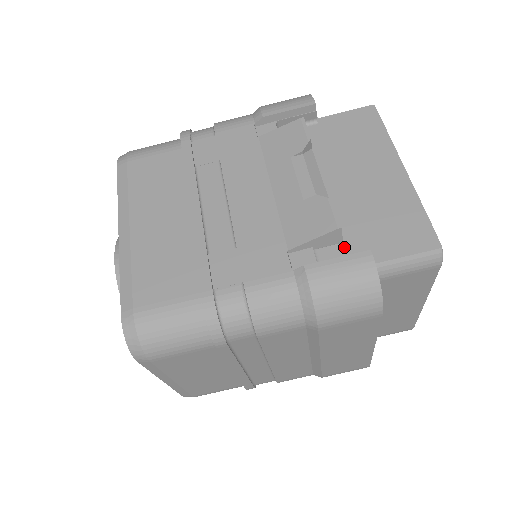
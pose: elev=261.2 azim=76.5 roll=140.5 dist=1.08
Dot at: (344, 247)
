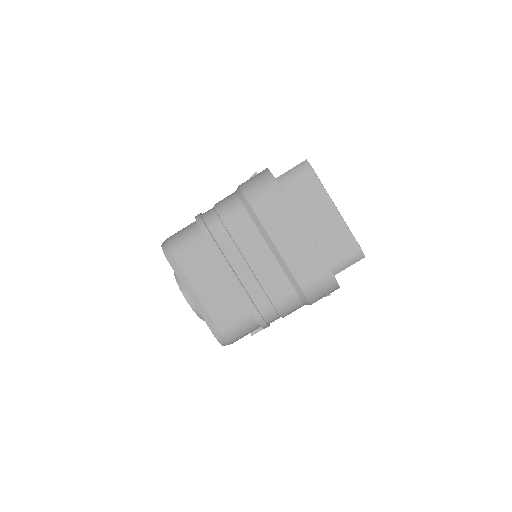
Dot at: occluded
